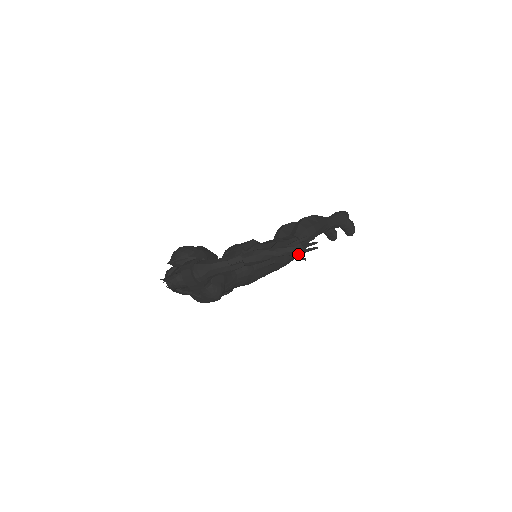
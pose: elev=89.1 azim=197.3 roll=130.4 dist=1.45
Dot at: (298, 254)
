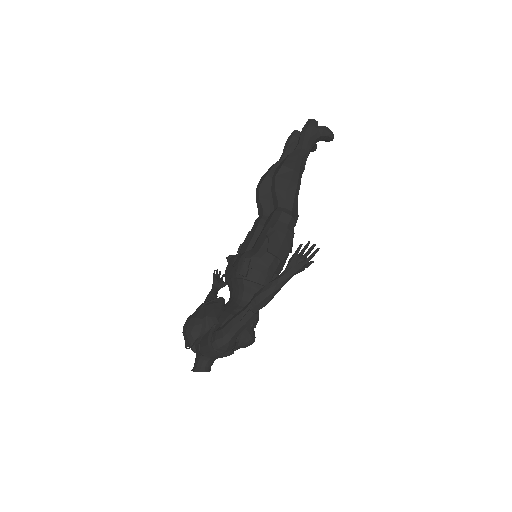
Dot at: (303, 267)
